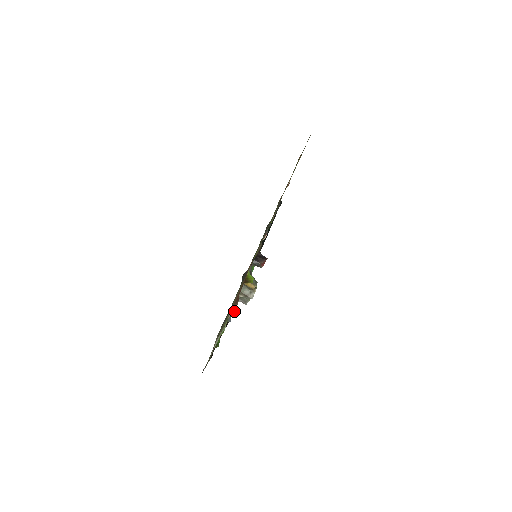
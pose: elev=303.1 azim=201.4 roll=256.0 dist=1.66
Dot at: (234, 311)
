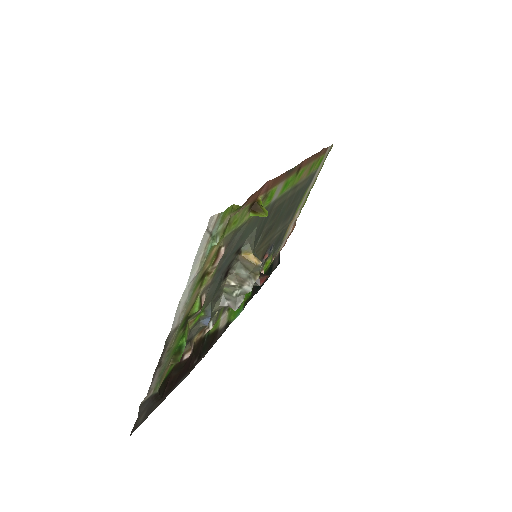
Dot at: occluded
